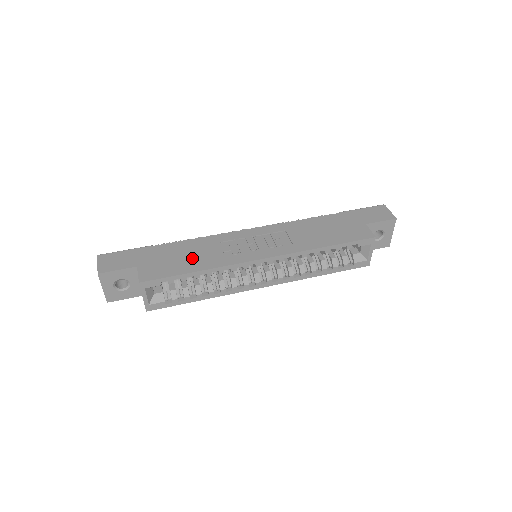
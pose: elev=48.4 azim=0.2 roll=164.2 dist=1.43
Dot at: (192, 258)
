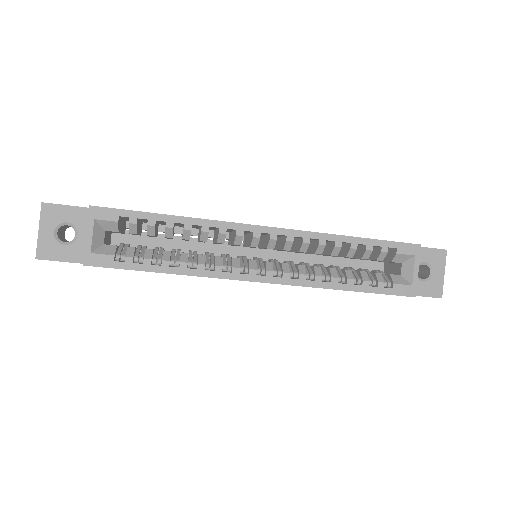
Dot at: occluded
